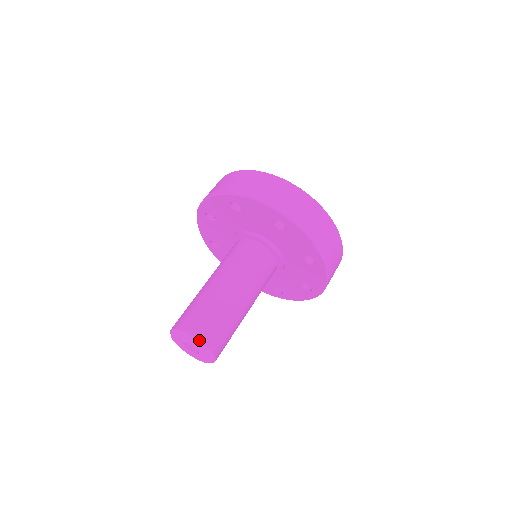
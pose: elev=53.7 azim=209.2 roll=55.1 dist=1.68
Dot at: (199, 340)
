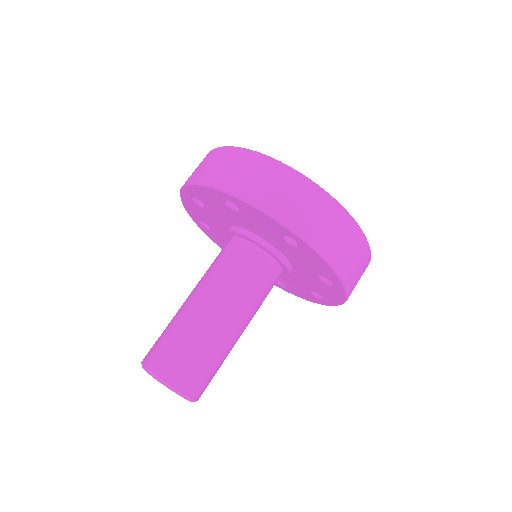
Dot at: (153, 372)
